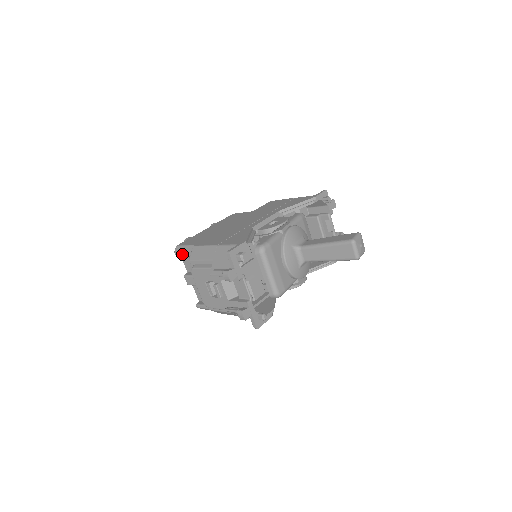
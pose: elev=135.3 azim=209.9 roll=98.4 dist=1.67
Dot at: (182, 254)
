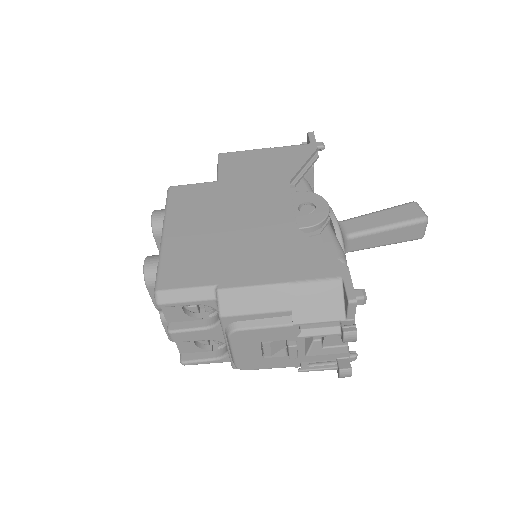
Dot at: (183, 305)
